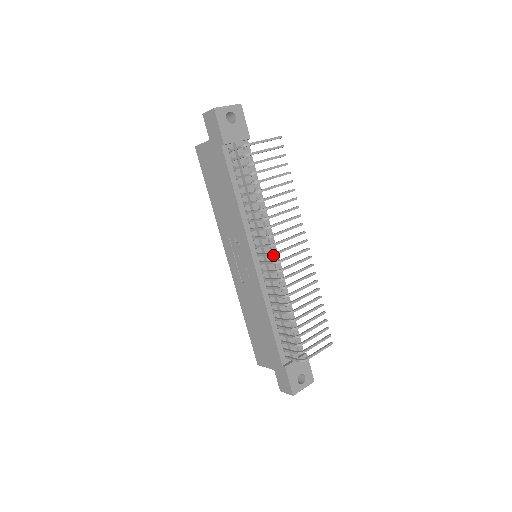
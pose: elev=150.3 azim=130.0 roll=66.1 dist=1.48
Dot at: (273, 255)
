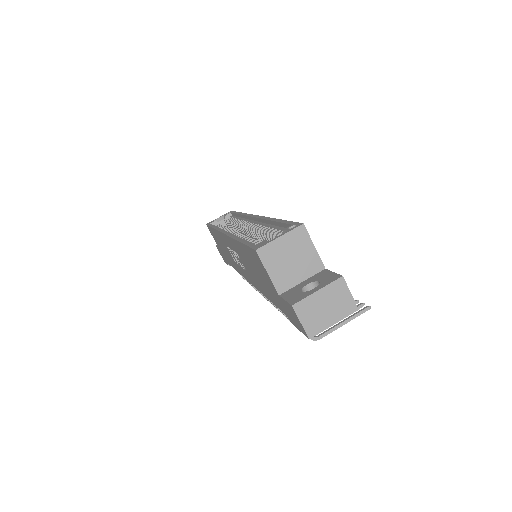
Dot at: occluded
